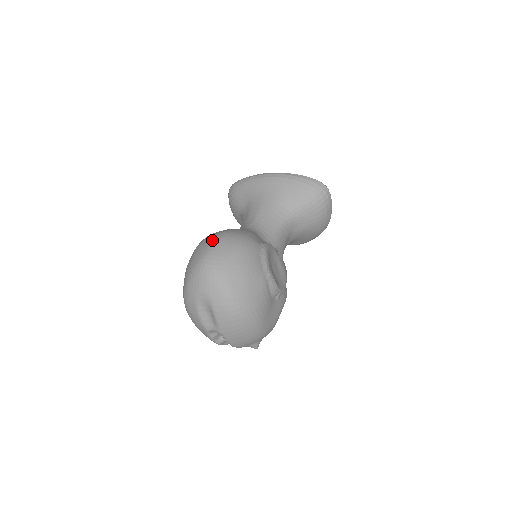
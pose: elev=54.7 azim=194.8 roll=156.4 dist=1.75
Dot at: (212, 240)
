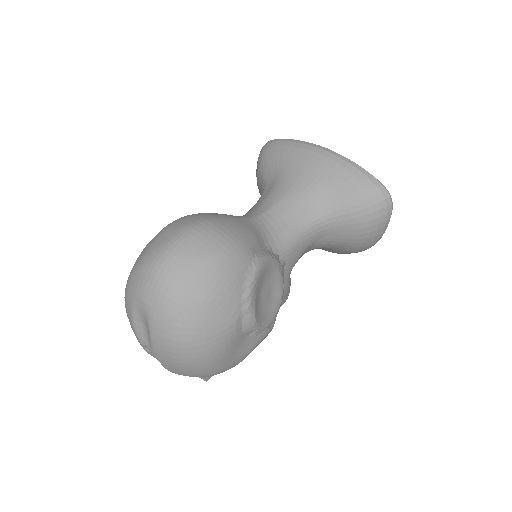
Dot at: (185, 228)
